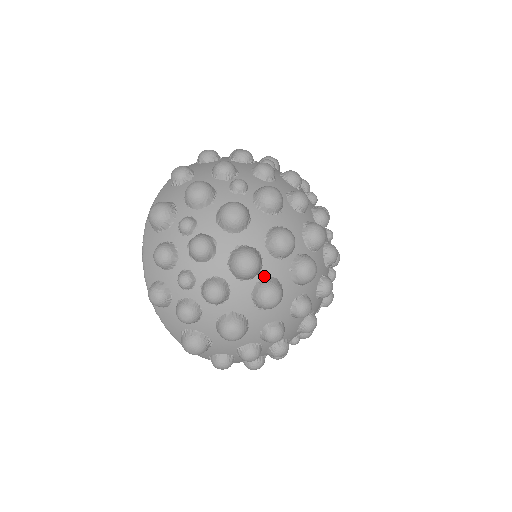
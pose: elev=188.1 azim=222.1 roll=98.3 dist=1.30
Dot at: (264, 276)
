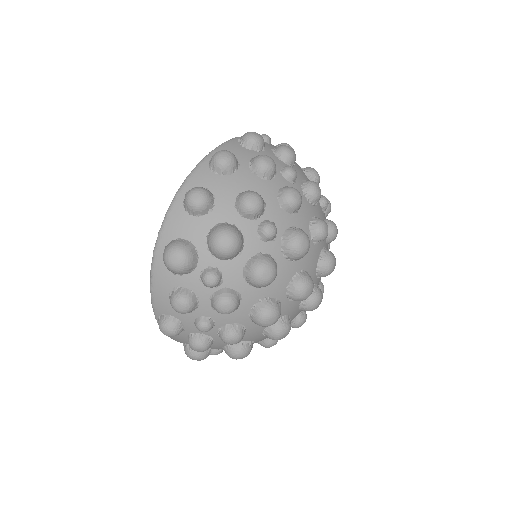
Dot at: occluded
